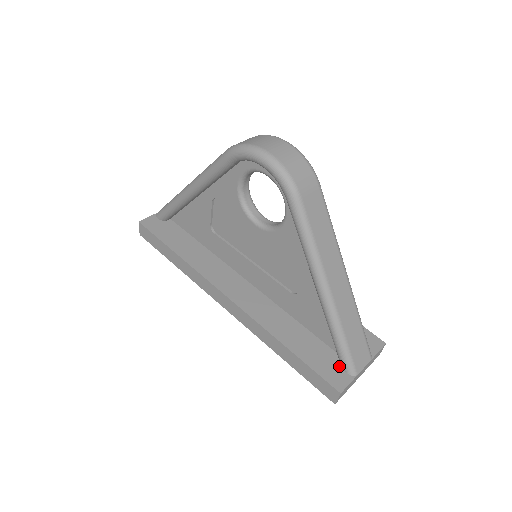
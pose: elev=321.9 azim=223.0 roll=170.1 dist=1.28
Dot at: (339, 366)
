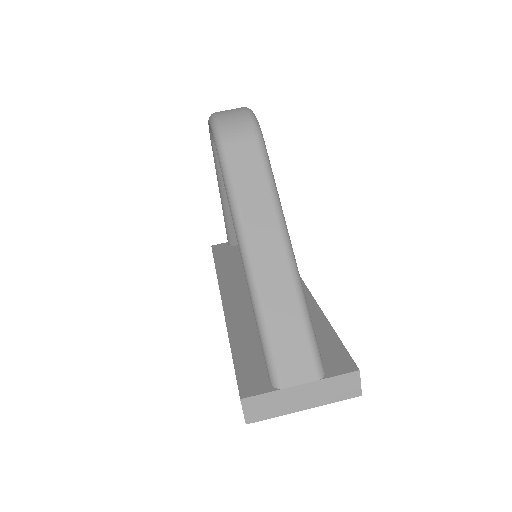
Dot at: occluded
